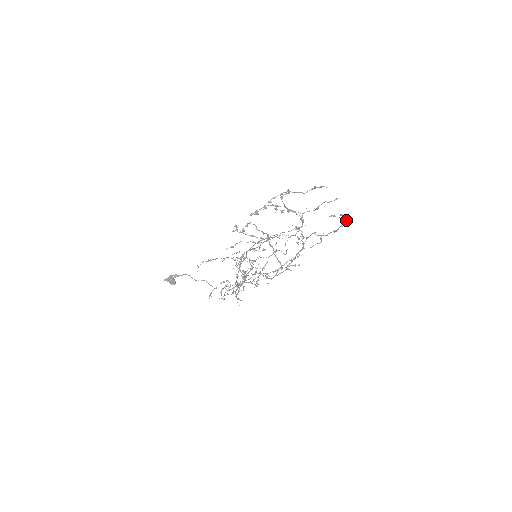
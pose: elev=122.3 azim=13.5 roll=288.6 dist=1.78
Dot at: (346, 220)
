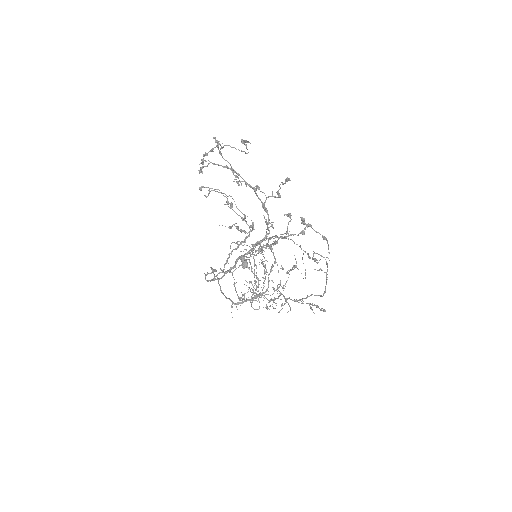
Dot at: (326, 239)
